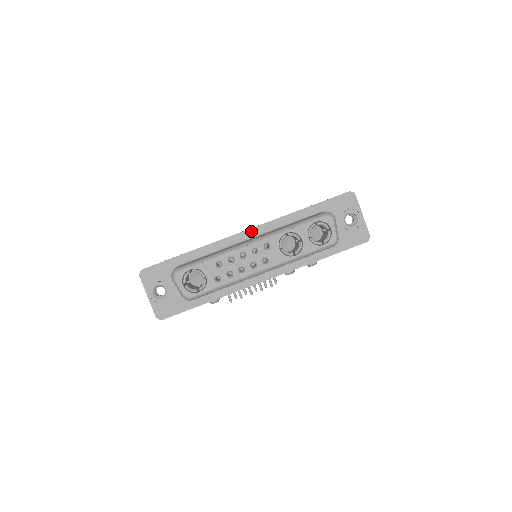
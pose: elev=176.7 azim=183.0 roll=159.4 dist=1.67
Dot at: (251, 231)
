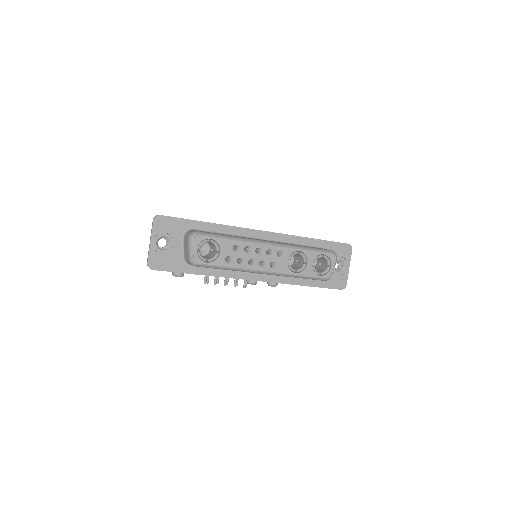
Dot at: (266, 233)
